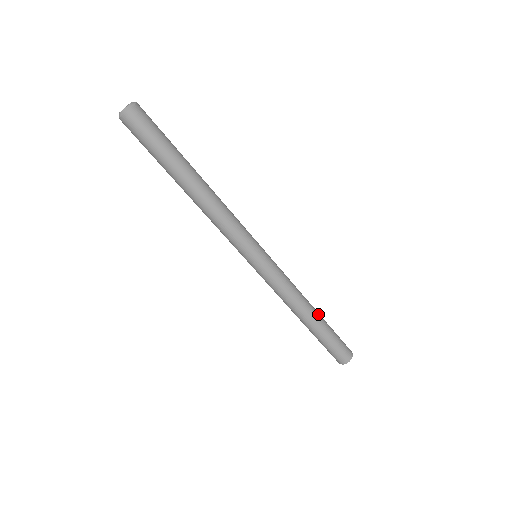
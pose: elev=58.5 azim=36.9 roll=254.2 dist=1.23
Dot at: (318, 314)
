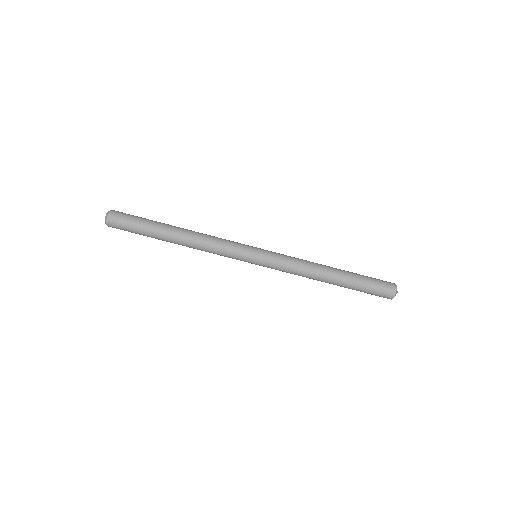
Dot at: (338, 272)
